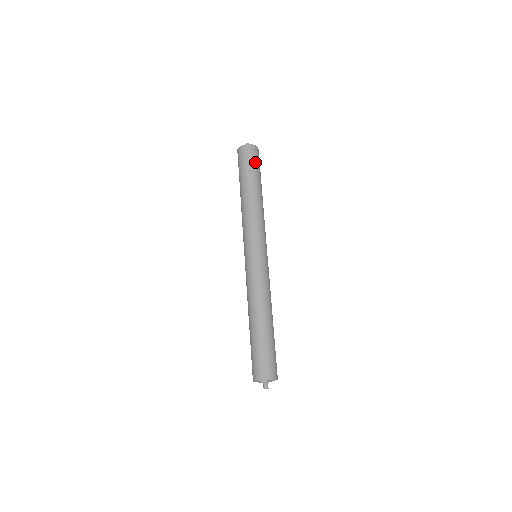
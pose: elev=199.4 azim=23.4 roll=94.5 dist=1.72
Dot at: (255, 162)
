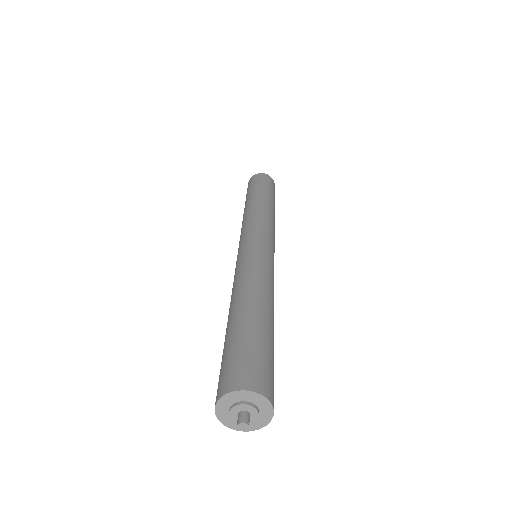
Dot at: occluded
